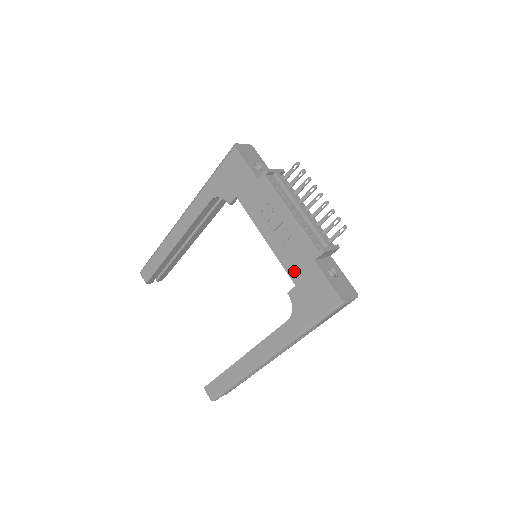
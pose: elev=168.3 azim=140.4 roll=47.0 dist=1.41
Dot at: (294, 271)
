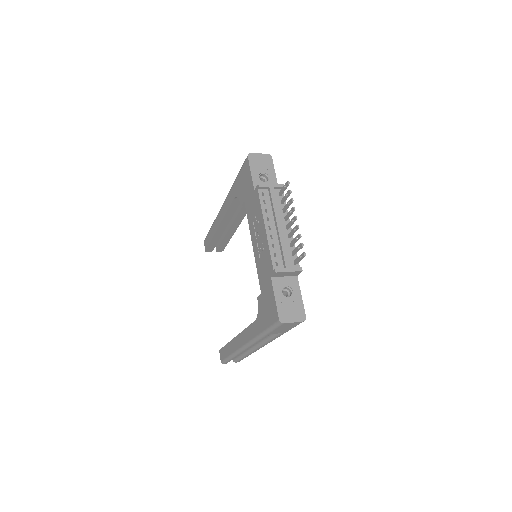
Dot at: (261, 280)
